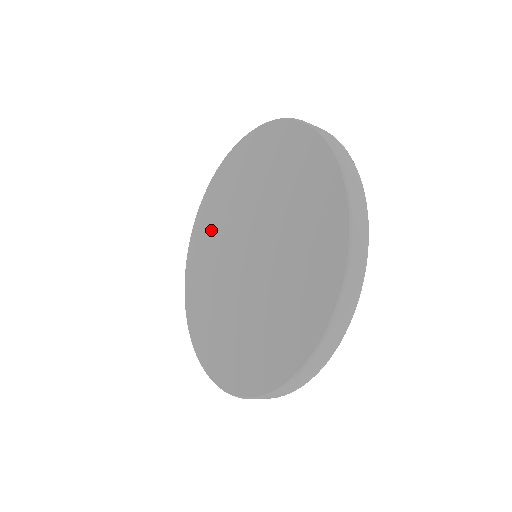
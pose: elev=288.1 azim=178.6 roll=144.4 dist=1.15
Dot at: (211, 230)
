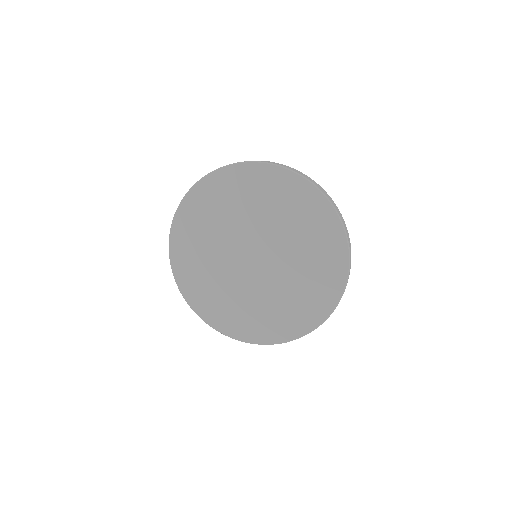
Dot at: (221, 209)
